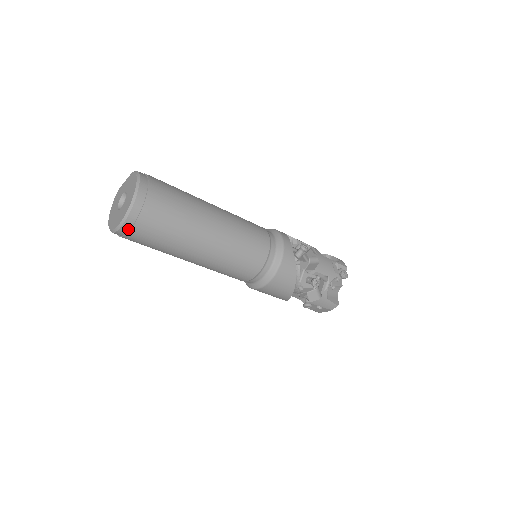
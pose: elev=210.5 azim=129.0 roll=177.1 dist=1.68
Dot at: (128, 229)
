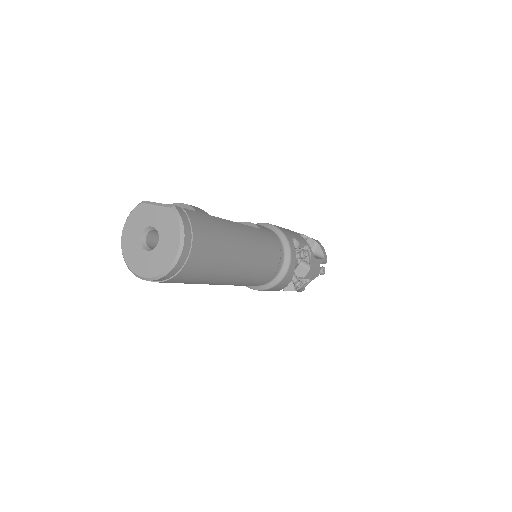
Dot at: occluded
